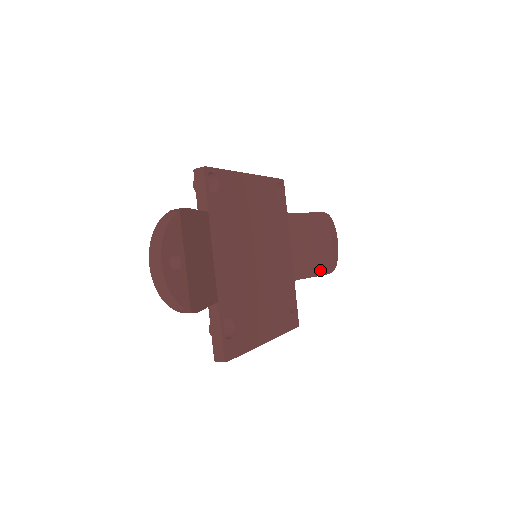
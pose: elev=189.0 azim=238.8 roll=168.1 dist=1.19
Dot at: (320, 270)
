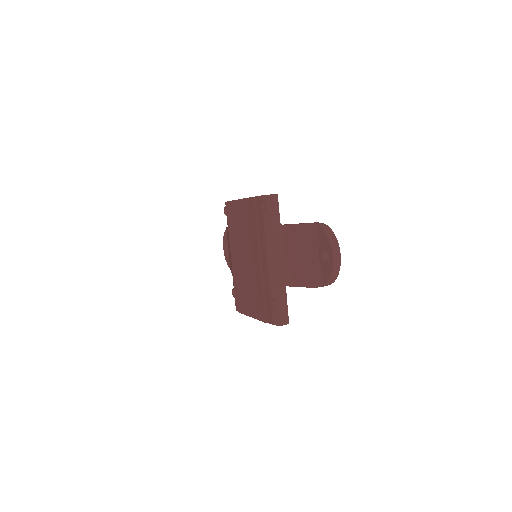
Dot at: occluded
